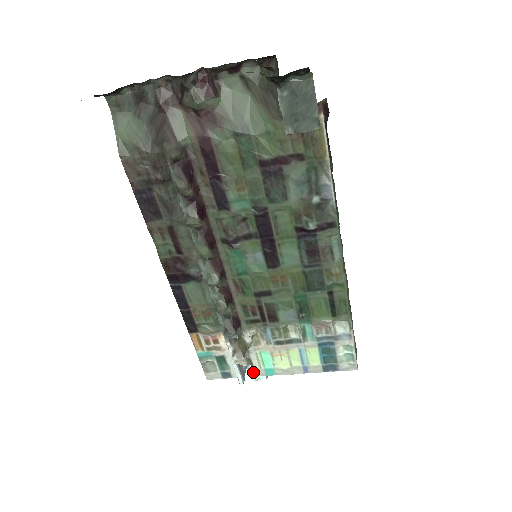
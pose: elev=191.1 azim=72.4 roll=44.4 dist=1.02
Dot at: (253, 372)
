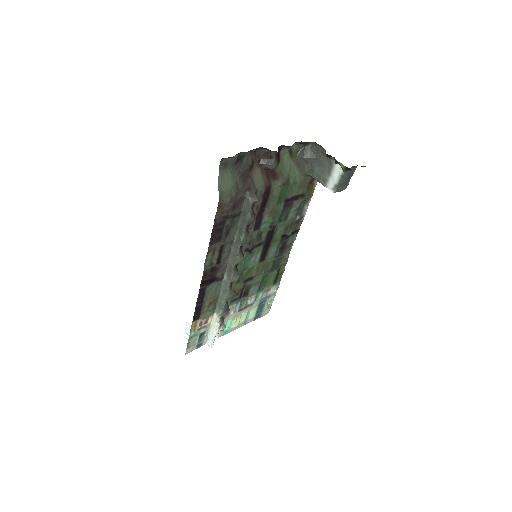
Dot at: occluded
